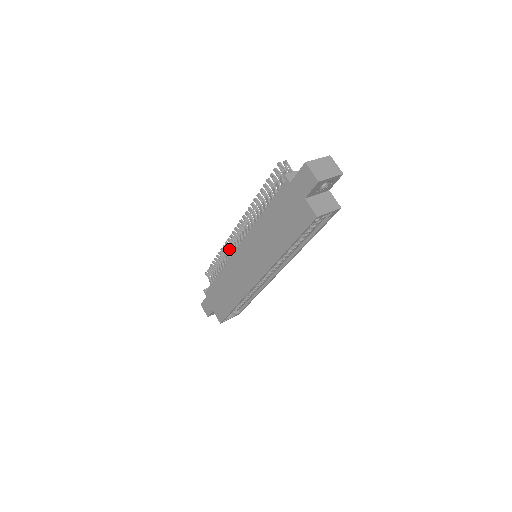
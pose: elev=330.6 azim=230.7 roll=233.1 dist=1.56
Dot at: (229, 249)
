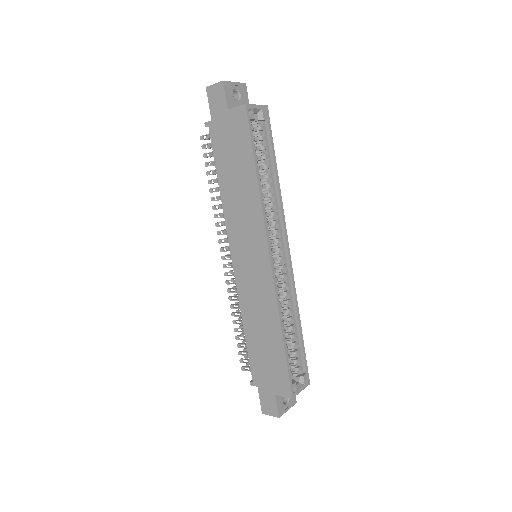
Dot at: (235, 292)
